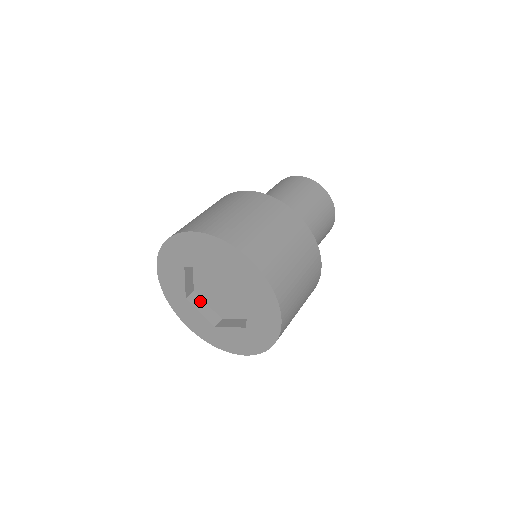
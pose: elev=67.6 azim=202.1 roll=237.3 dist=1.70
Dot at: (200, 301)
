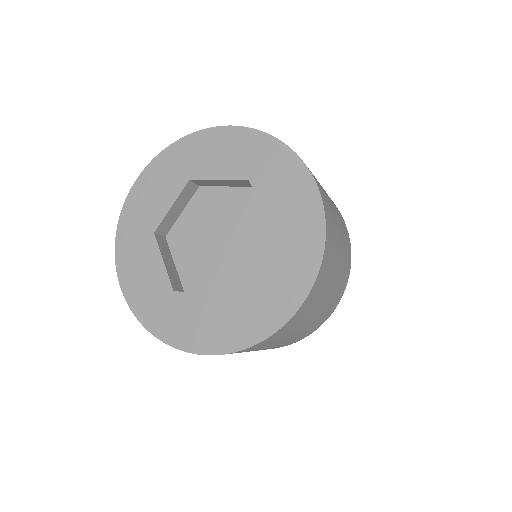
Dot at: occluded
